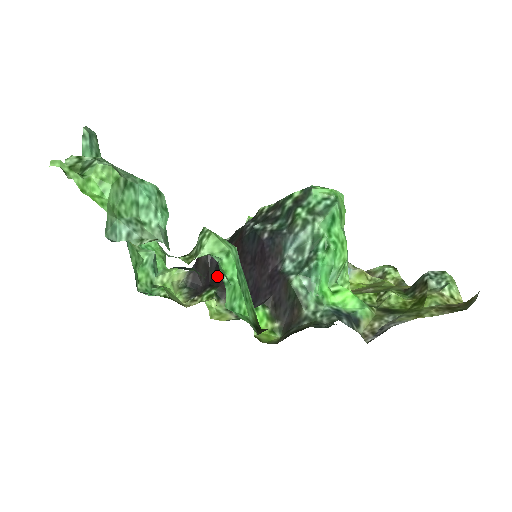
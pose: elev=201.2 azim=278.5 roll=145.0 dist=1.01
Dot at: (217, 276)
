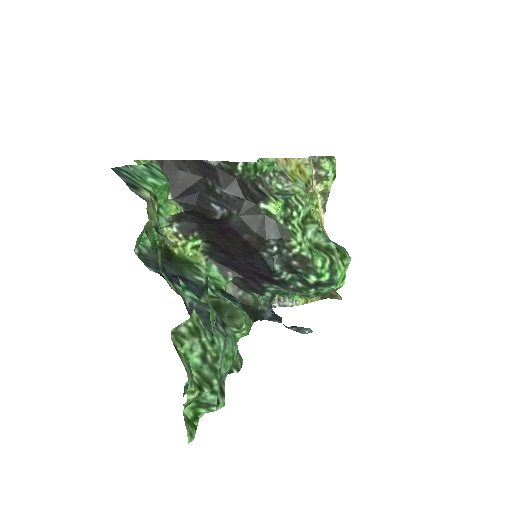
Dot at: (211, 232)
